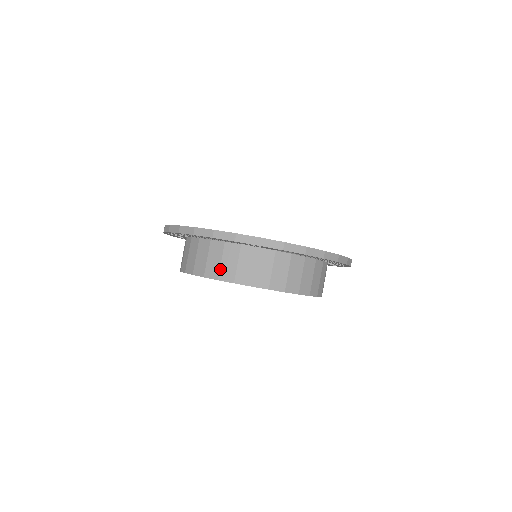
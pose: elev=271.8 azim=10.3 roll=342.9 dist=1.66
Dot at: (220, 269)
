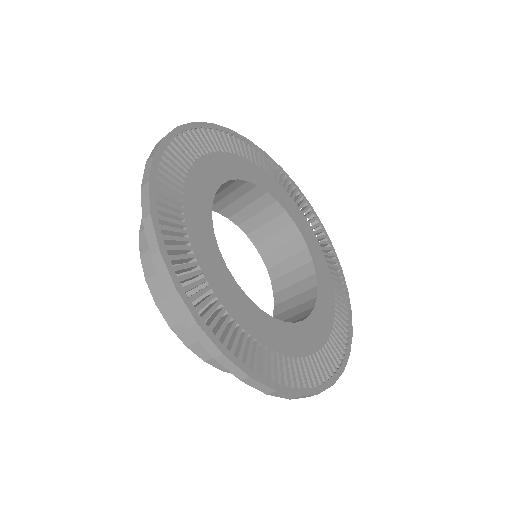
Dot at: (166, 299)
